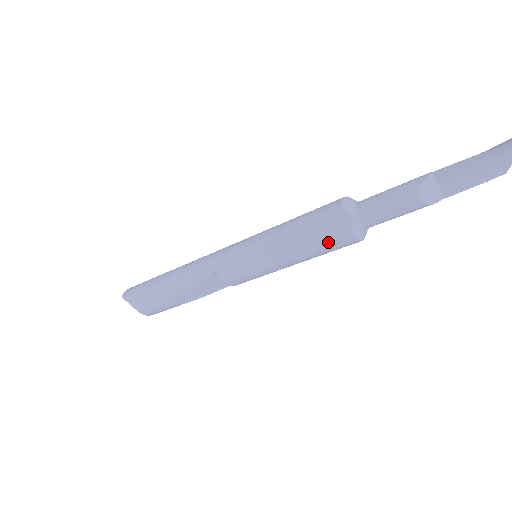
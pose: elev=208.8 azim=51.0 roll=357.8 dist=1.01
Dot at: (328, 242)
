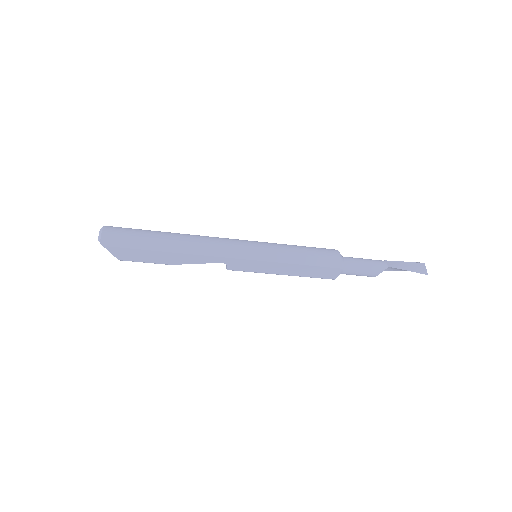
Dot at: occluded
